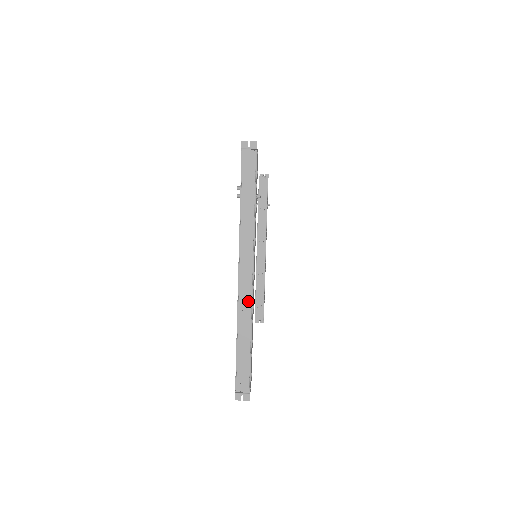
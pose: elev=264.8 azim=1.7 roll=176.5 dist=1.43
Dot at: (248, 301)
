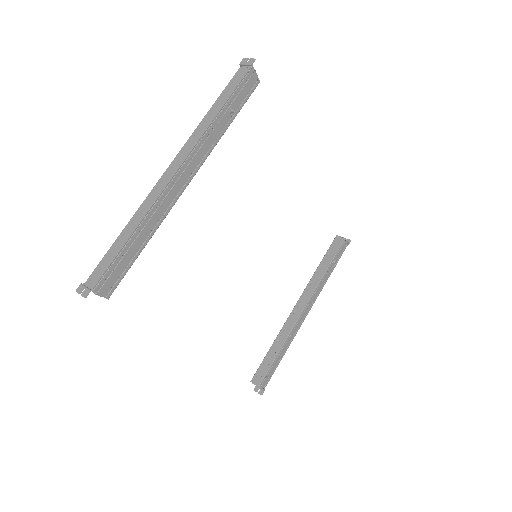
Dot at: (157, 195)
